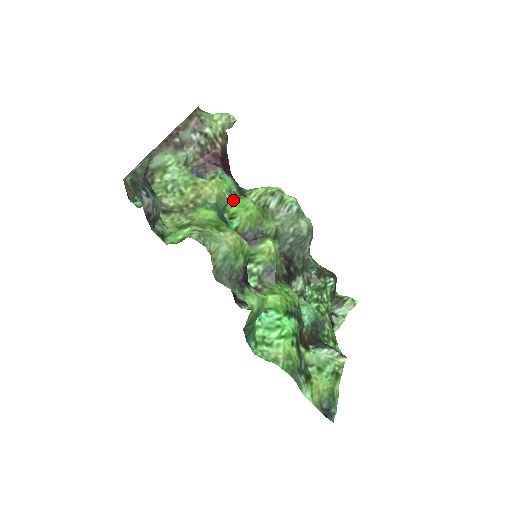
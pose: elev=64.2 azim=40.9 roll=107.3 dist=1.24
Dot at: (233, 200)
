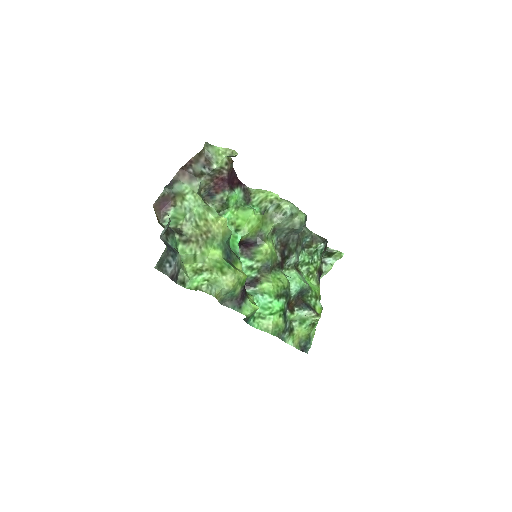
Dot at: (239, 212)
